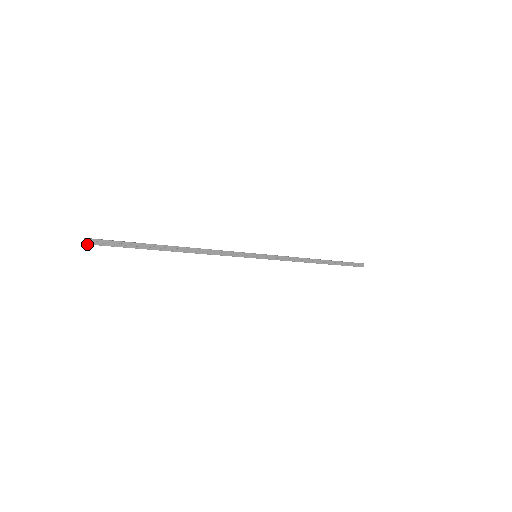
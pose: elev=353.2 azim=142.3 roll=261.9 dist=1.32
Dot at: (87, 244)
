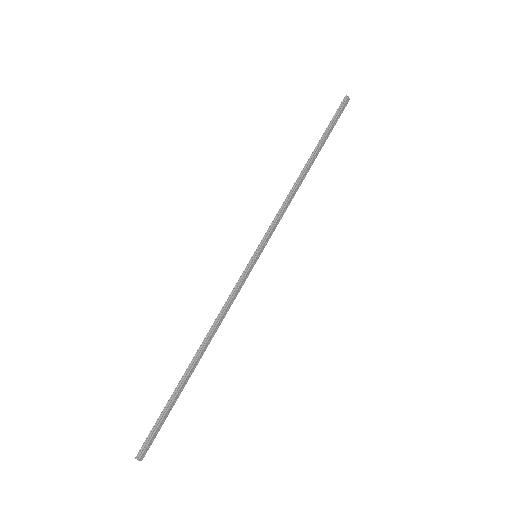
Dot at: occluded
